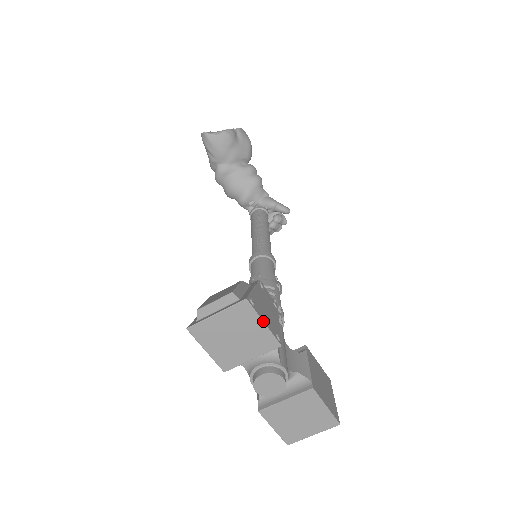
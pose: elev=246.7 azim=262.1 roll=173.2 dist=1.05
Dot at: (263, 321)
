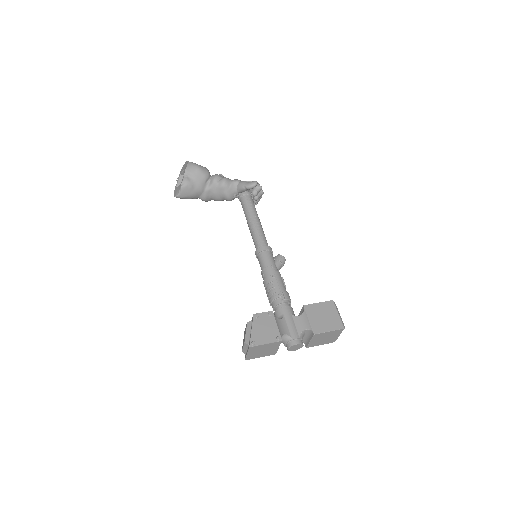
Dot at: (264, 344)
